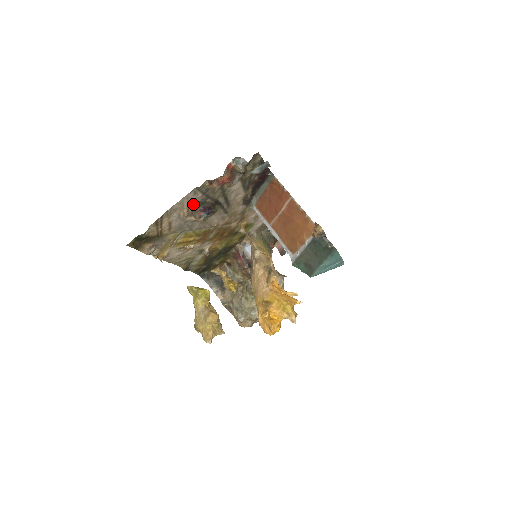
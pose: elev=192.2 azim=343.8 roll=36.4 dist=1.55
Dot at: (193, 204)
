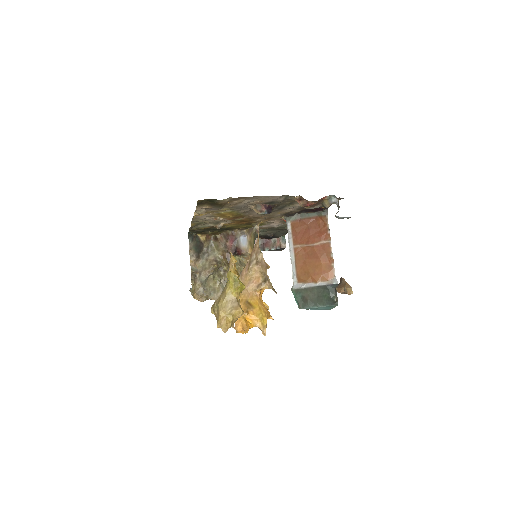
Dot at: (268, 200)
